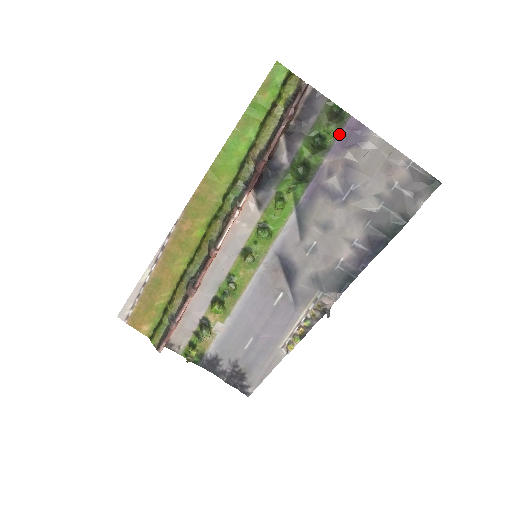
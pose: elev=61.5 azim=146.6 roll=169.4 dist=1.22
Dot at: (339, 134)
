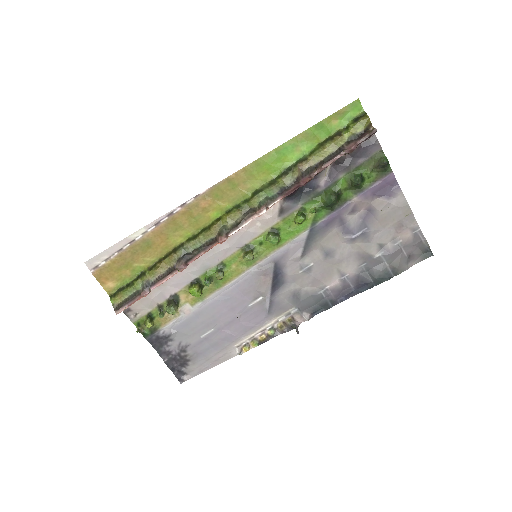
Dot at: (376, 182)
